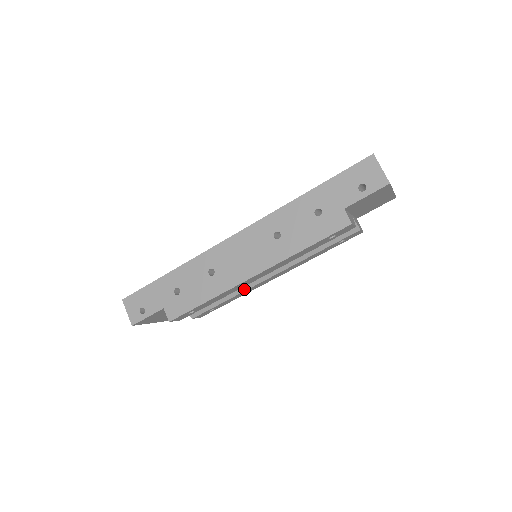
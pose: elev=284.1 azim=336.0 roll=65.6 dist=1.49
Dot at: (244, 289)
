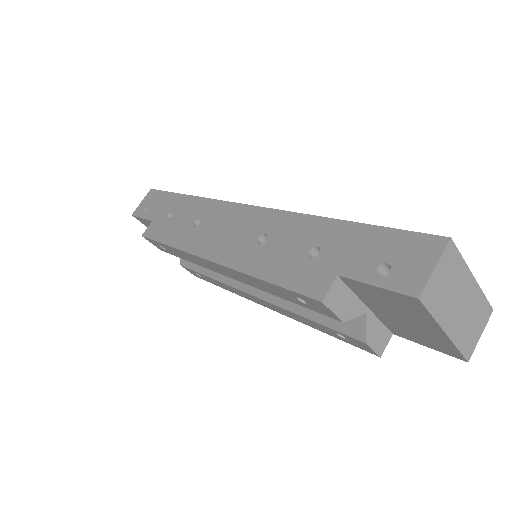
Dot at: (225, 281)
